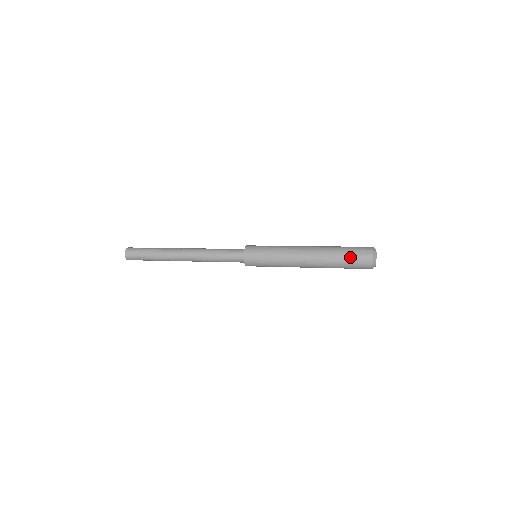
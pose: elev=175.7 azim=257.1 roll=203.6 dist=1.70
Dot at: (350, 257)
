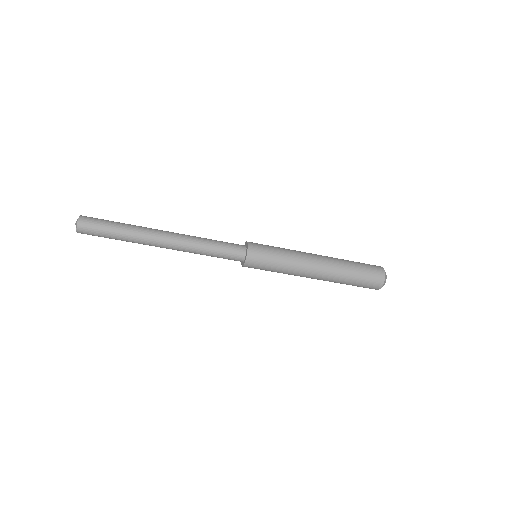
Dot at: occluded
